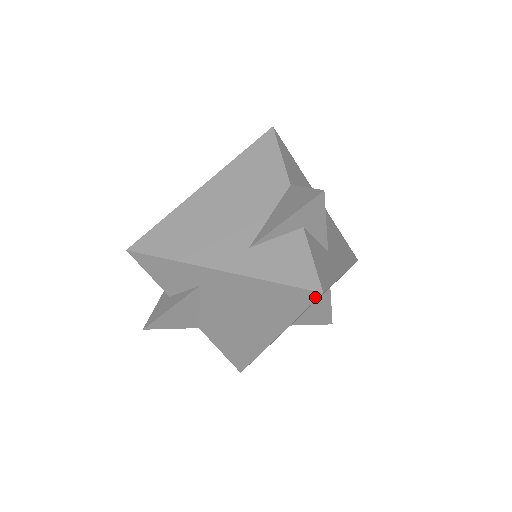
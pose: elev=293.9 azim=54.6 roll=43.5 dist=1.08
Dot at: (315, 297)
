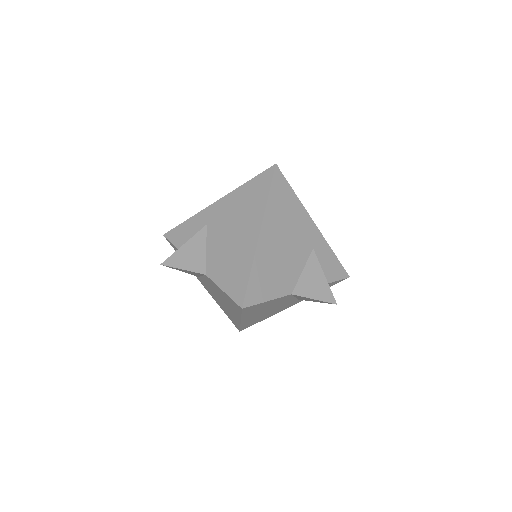
Dot at: (273, 170)
